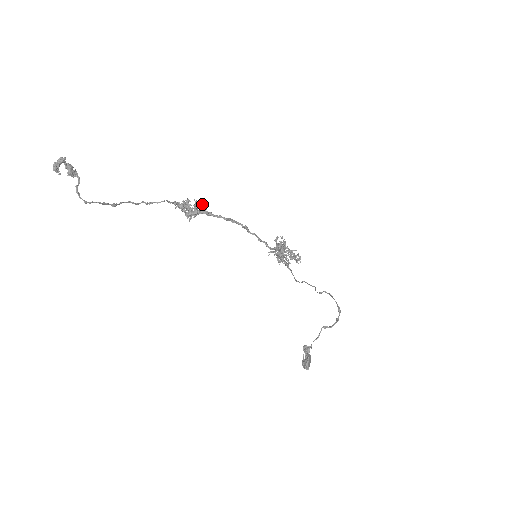
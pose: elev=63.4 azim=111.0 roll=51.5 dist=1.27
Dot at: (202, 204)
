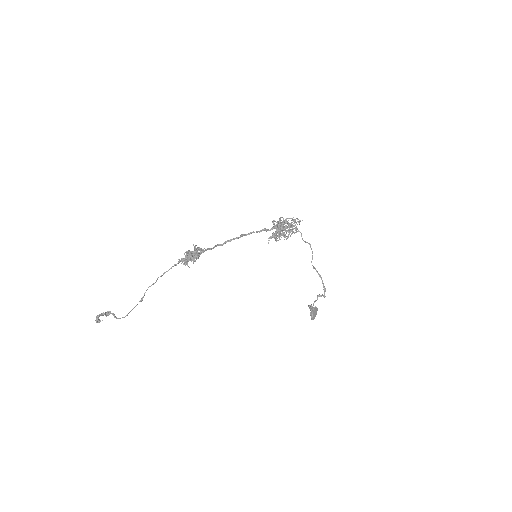
Dot at: (199, 250)
